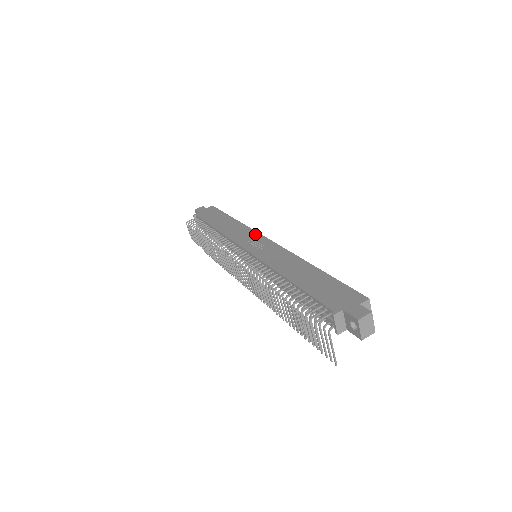
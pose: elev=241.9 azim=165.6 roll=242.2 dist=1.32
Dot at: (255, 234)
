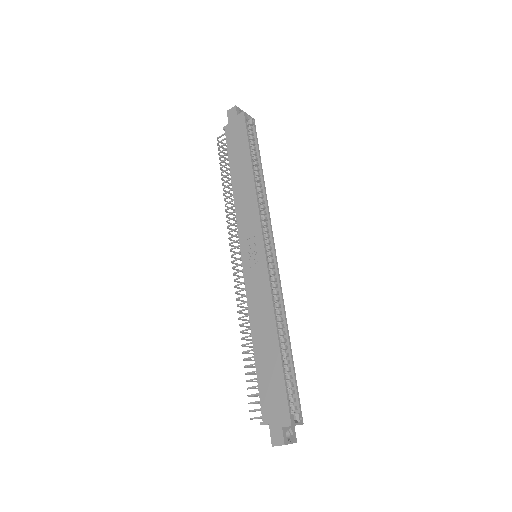
Dot at: (257, 226)
